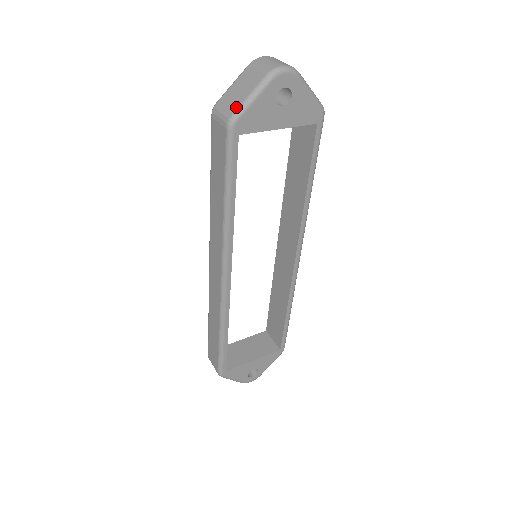
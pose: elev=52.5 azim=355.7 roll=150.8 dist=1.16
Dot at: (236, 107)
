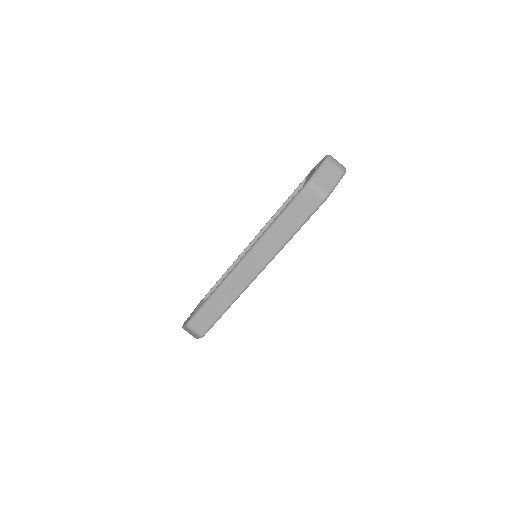
Dot at: (329, 189)
